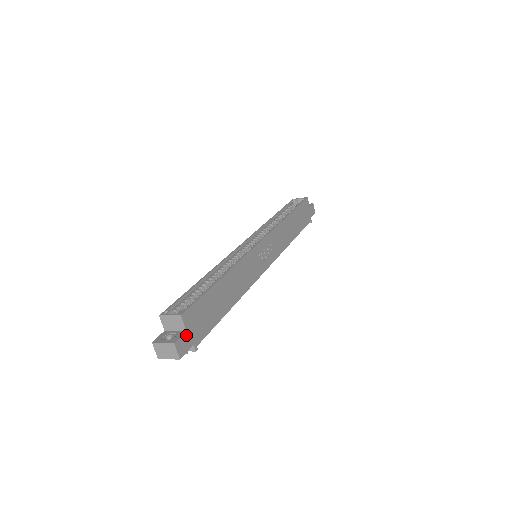
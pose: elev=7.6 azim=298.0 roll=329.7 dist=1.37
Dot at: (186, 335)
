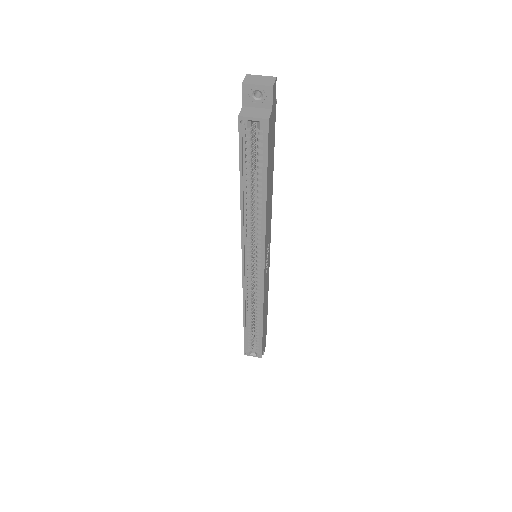
Dot at: (264, 347)
